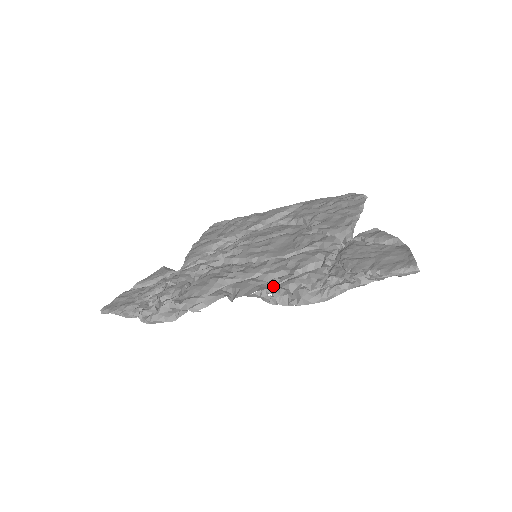
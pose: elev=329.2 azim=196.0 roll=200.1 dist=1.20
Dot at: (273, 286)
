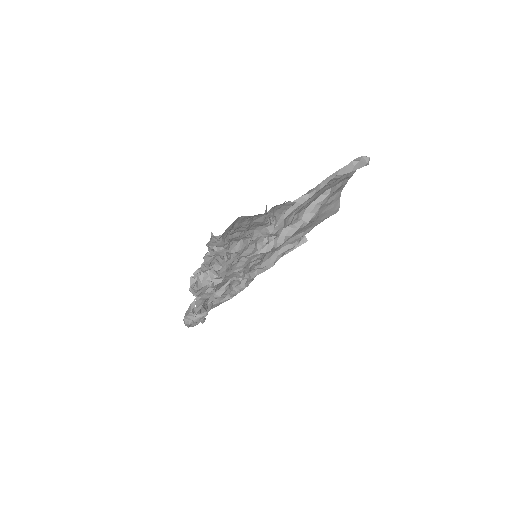
Dot at: occluded
